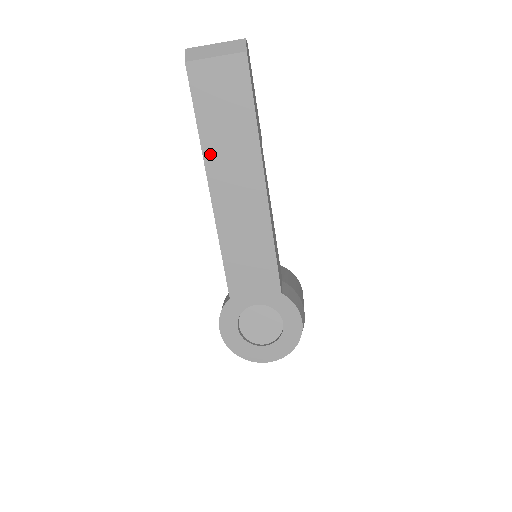
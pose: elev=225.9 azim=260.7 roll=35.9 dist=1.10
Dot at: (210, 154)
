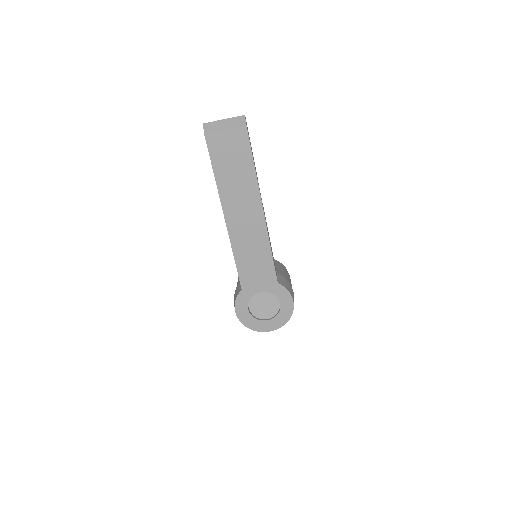
Dot at: (224, 193)
